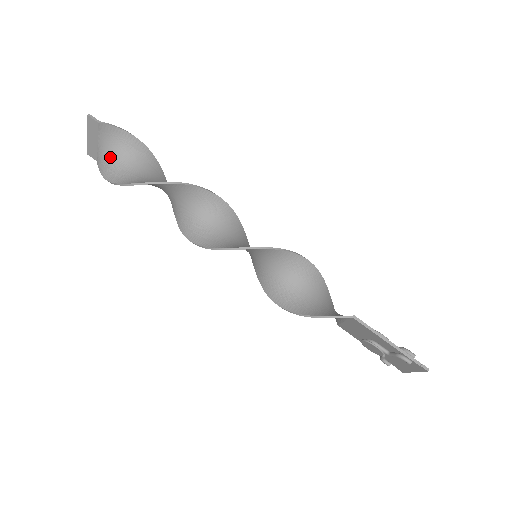
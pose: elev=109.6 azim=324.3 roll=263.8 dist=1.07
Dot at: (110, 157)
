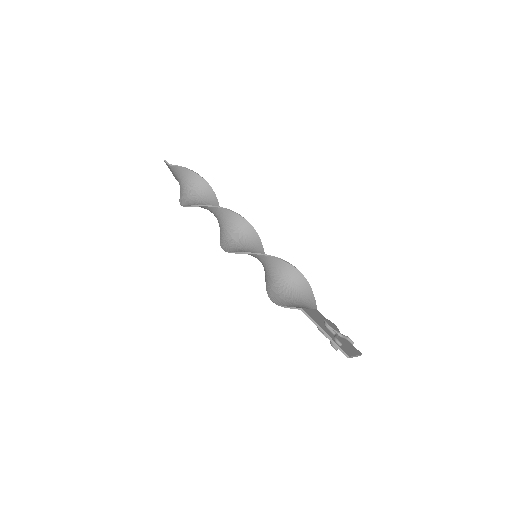
Dot at: (181, 185)
